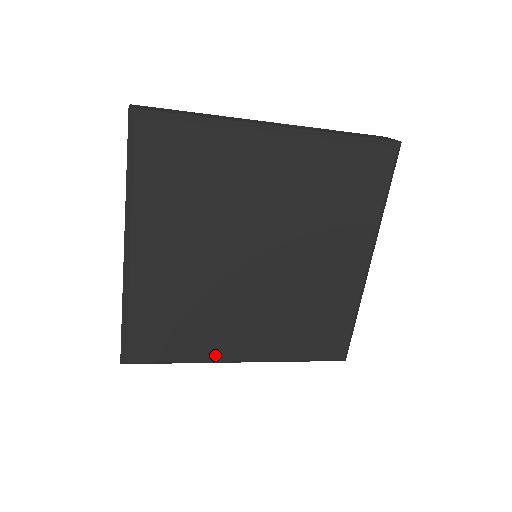
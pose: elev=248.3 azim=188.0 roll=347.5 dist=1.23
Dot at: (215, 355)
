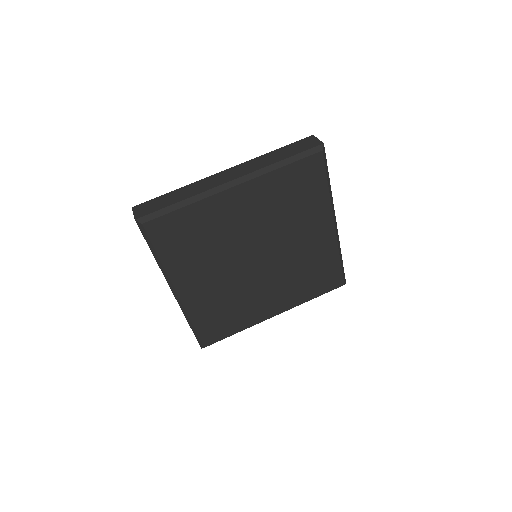
Dot at: (175, 275)
